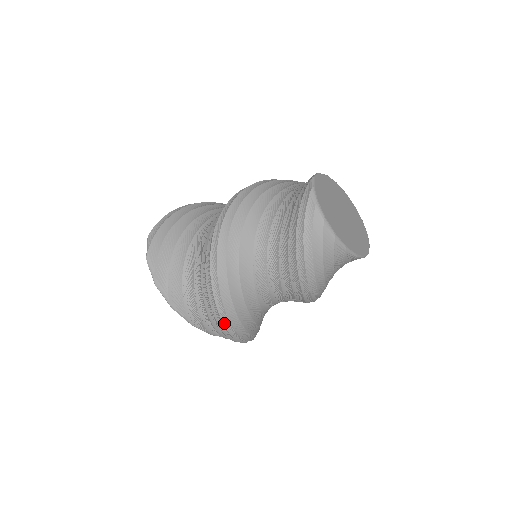
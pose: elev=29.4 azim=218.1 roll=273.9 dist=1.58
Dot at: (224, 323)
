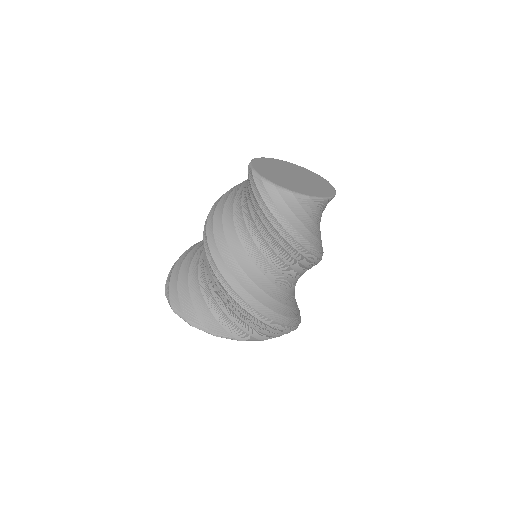
Dot at: (260, 319)
